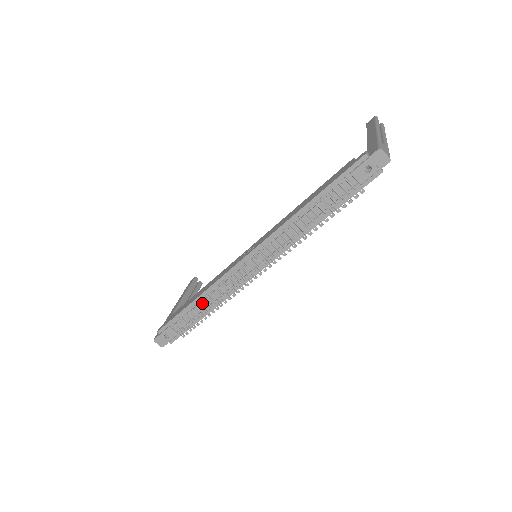
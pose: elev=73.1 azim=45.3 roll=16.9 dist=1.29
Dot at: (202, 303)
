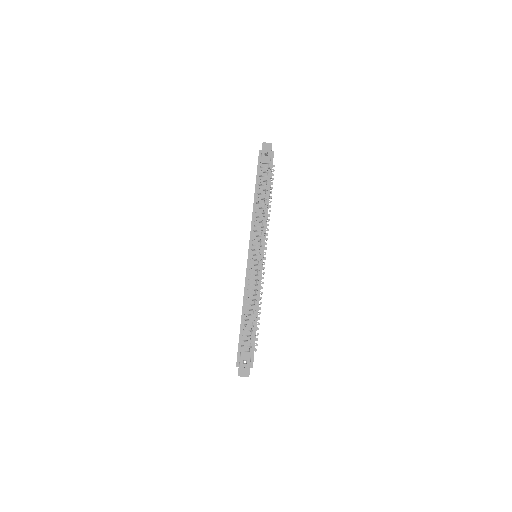
Dot at: (248, 309)
